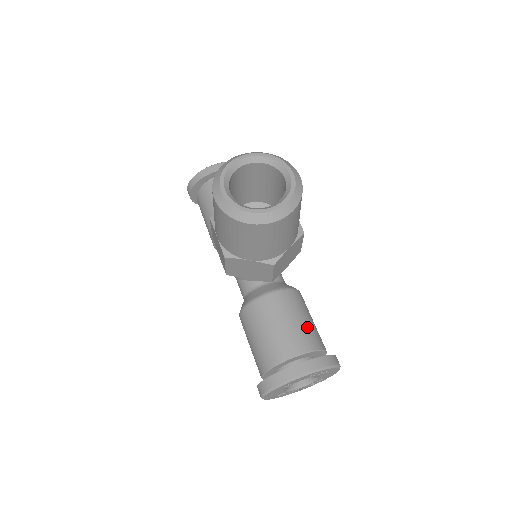
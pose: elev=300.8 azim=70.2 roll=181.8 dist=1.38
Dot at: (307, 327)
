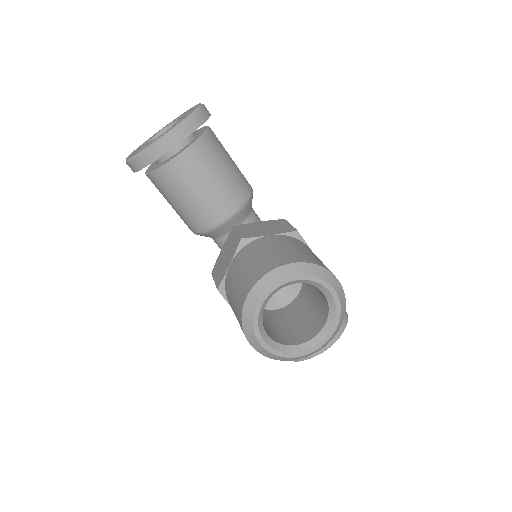
Dot at: occluded
